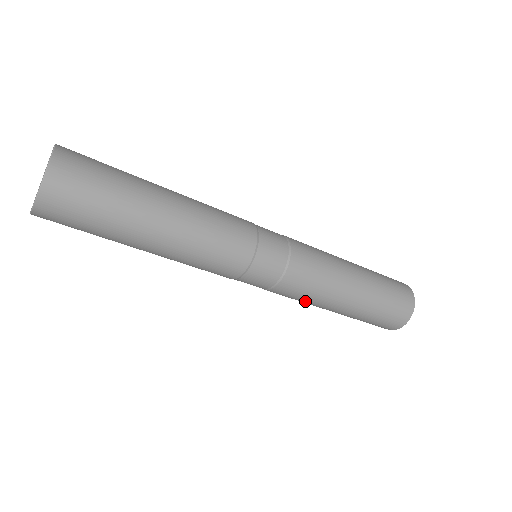
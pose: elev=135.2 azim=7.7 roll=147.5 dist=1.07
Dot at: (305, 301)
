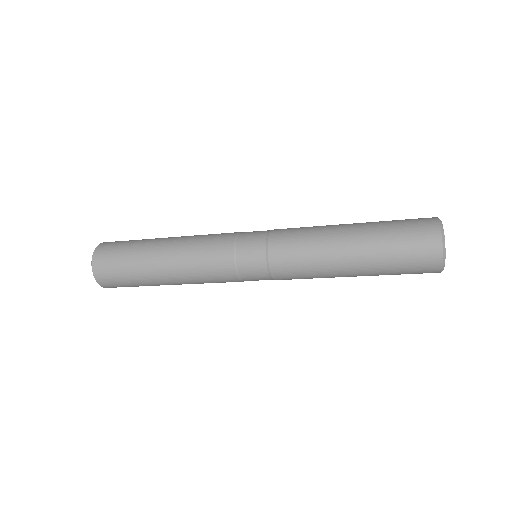
Dot at: (313, 277)
